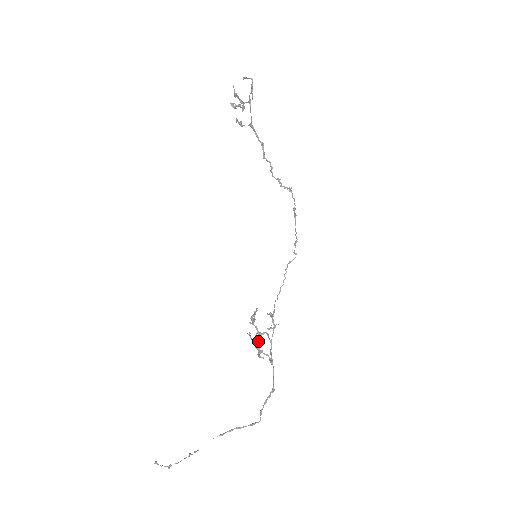
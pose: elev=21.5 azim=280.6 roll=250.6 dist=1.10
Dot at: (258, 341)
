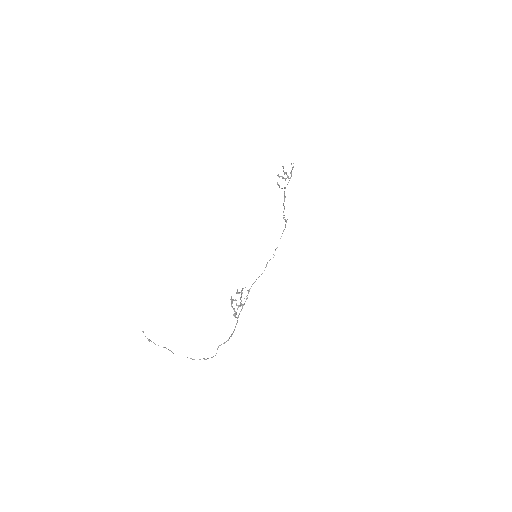
Dot at: occluded
